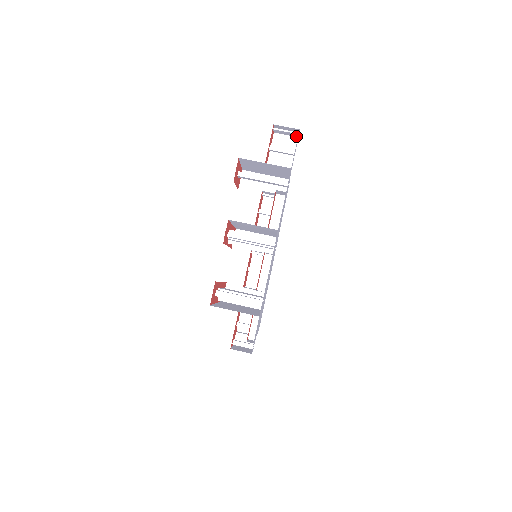
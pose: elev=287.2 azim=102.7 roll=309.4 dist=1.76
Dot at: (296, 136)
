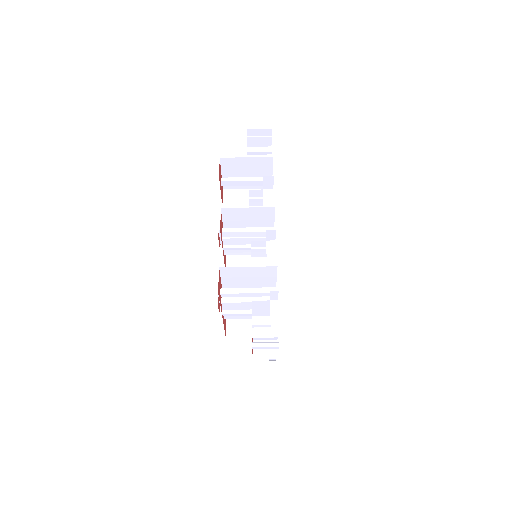
Dot at: (269, 145)
